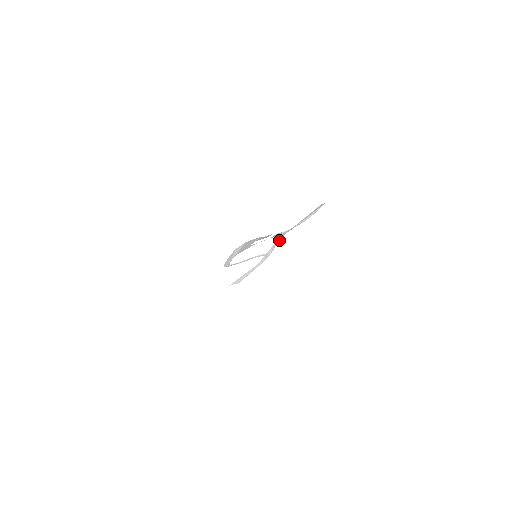
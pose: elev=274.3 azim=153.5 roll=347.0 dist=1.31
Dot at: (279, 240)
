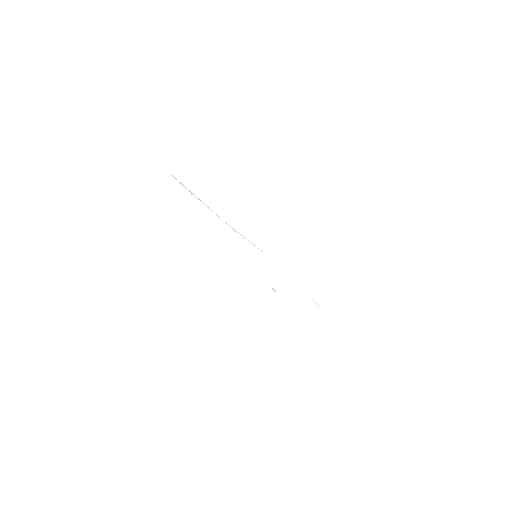
Dot at: occluded
